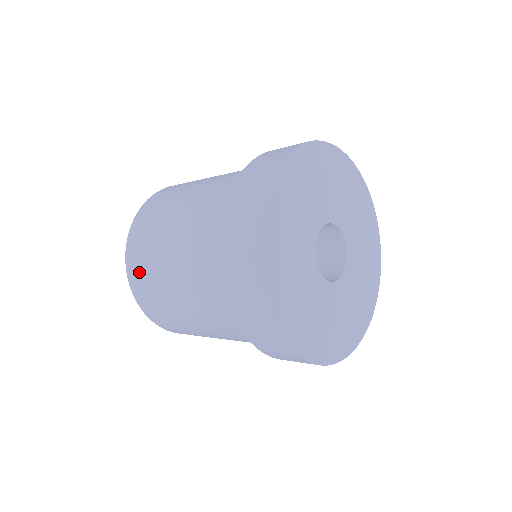
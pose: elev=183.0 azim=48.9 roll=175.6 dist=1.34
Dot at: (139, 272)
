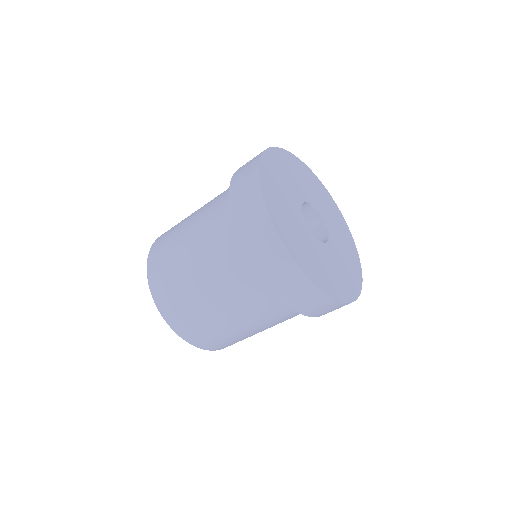
Dot at: (159, 268)
